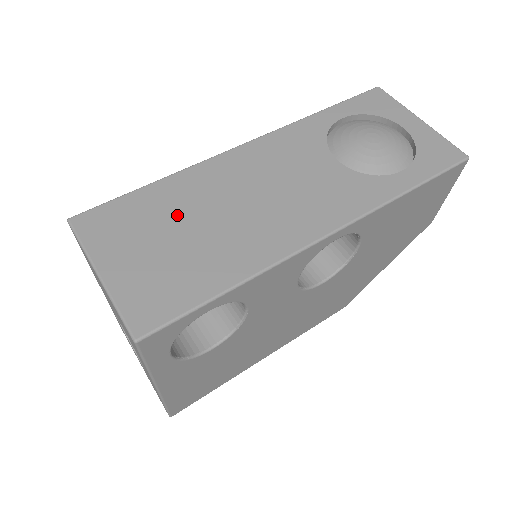
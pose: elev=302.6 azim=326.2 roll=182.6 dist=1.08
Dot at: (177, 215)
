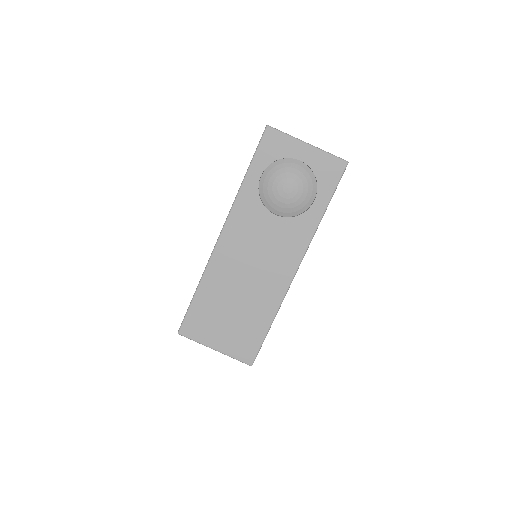
Dot at: (222, 302)
